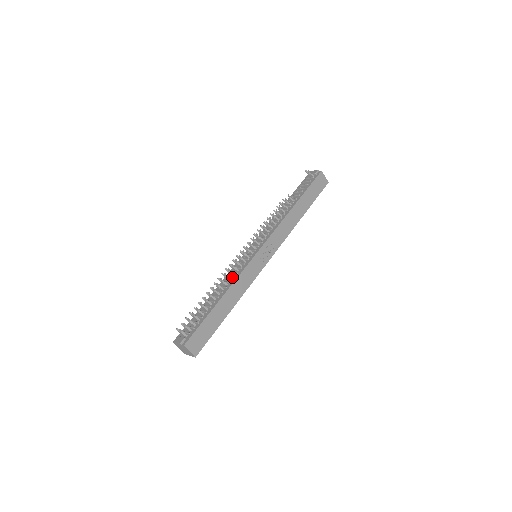
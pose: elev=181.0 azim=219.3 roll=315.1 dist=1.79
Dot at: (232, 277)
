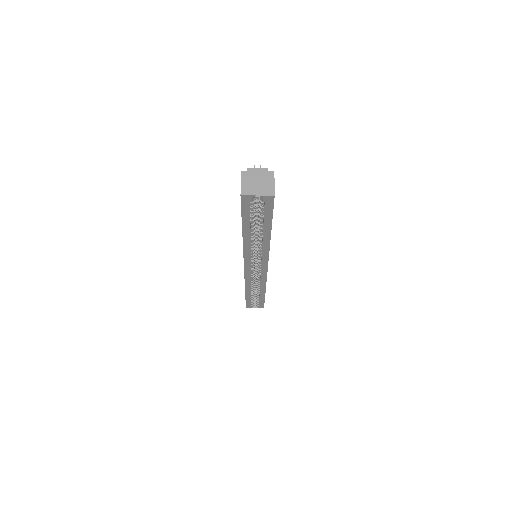
Dot at: occluded
